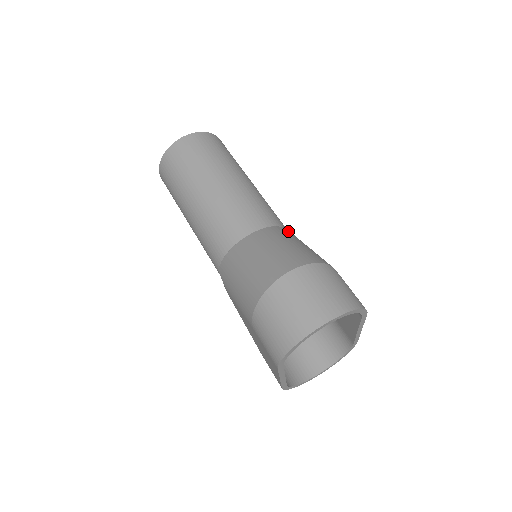
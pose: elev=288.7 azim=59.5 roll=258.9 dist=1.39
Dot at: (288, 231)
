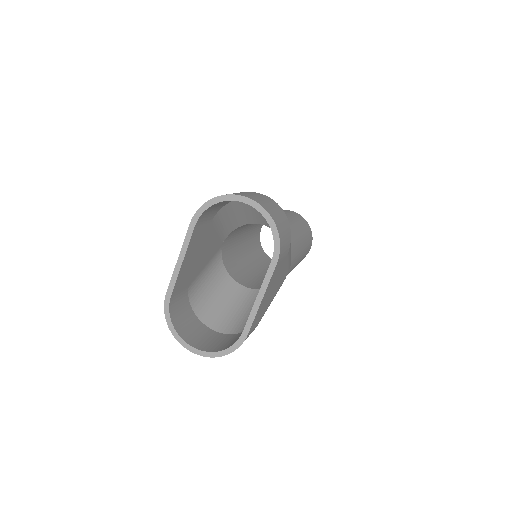
Dot at: occluded
